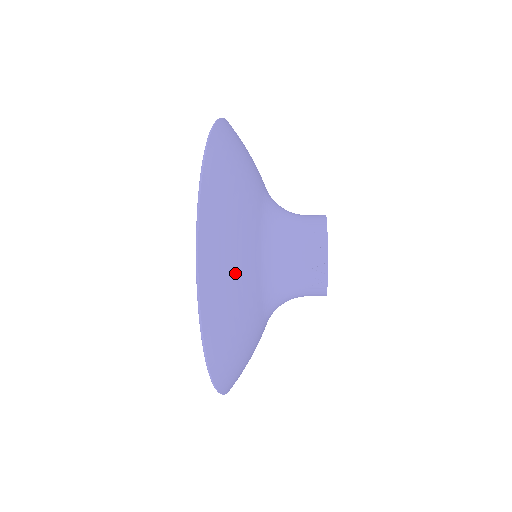
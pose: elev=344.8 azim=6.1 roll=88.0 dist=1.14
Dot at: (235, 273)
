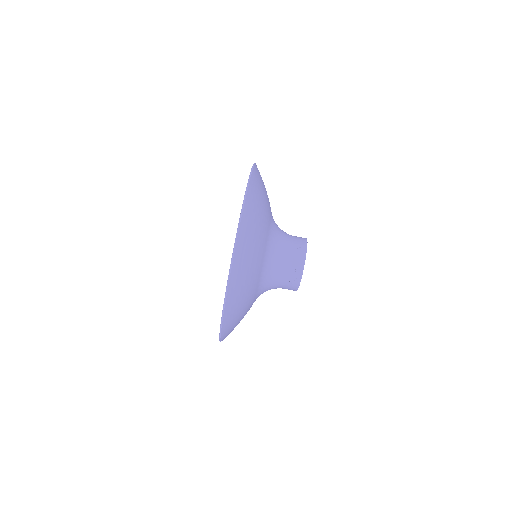
Dot at: (251, 261)
